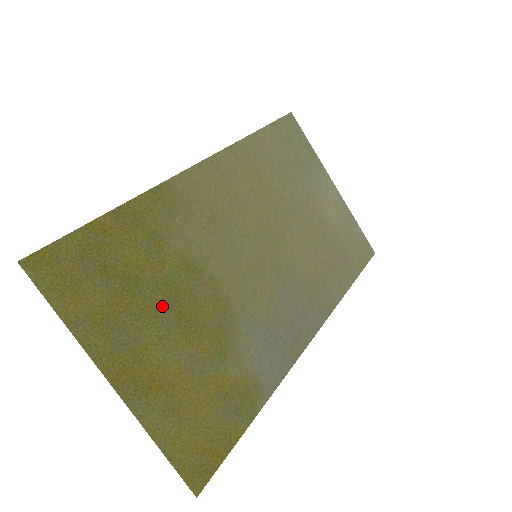
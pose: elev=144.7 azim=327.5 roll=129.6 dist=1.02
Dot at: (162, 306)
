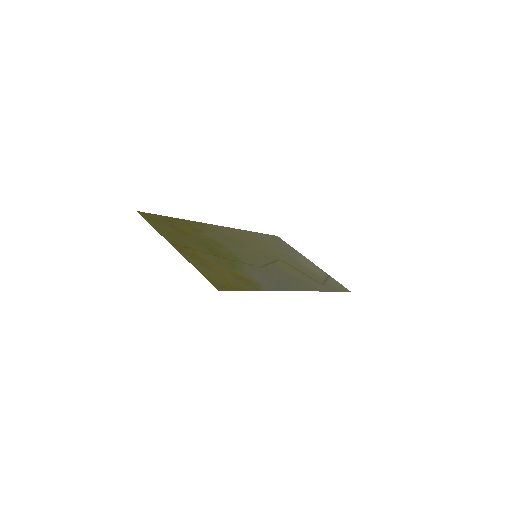
Dot at: (200, 244)
